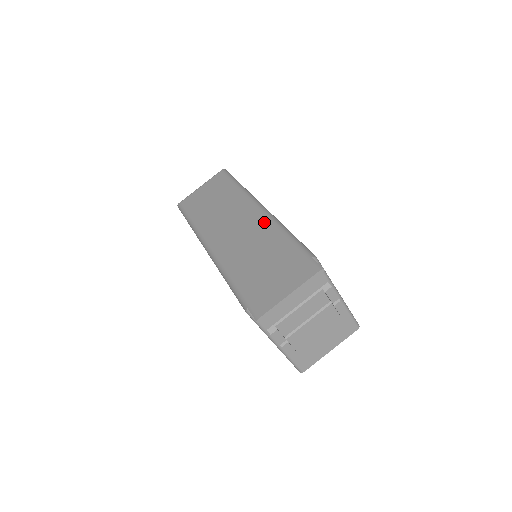
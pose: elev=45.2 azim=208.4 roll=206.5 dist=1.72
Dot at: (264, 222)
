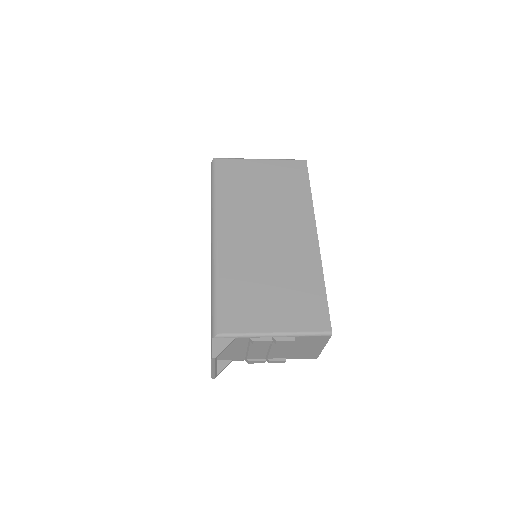
Dot at: occluded
